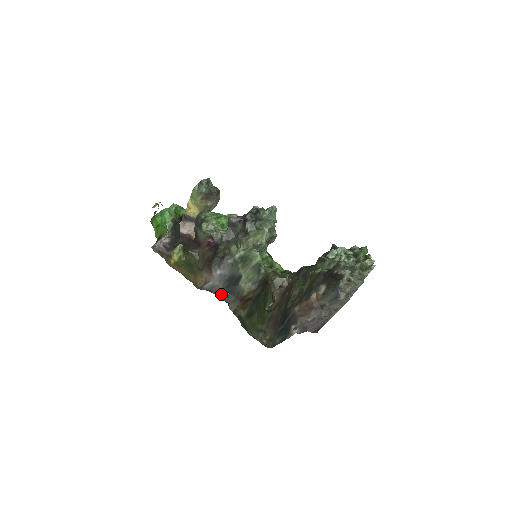
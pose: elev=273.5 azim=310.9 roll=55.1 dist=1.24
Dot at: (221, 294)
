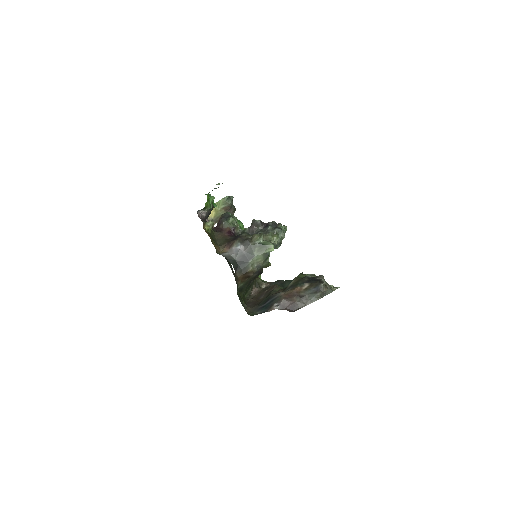
Dot at: (233, 263)
